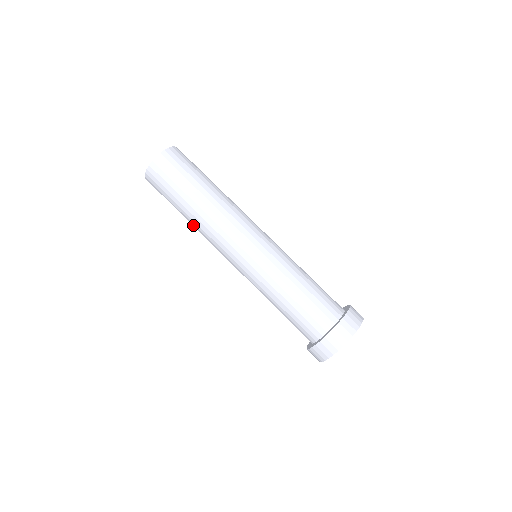
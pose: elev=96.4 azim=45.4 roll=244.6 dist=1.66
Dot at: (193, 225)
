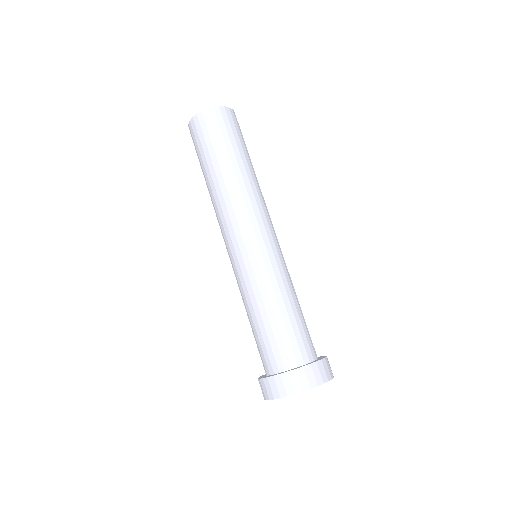
Dot at: (210, 191)
